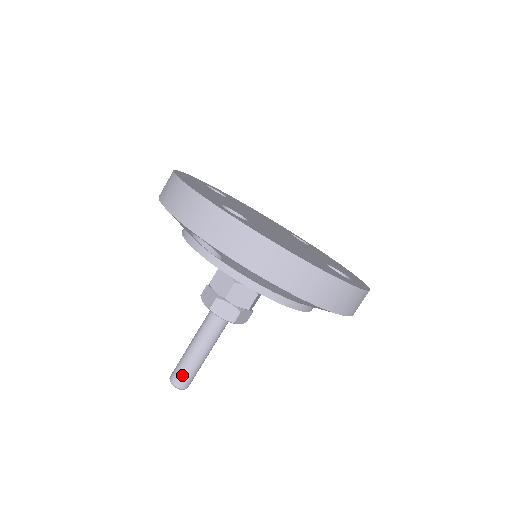
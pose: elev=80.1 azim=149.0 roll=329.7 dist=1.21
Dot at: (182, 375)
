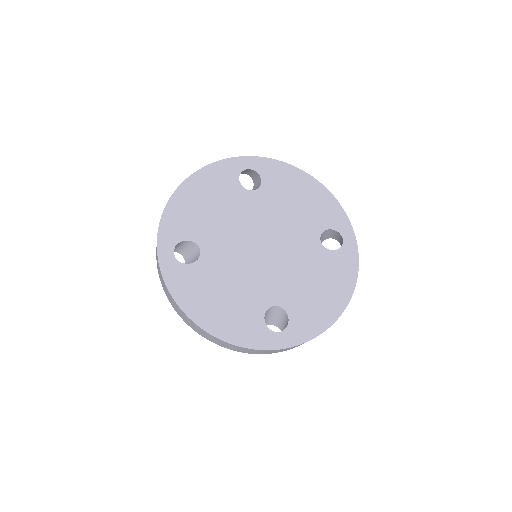
Dot at: occluded
